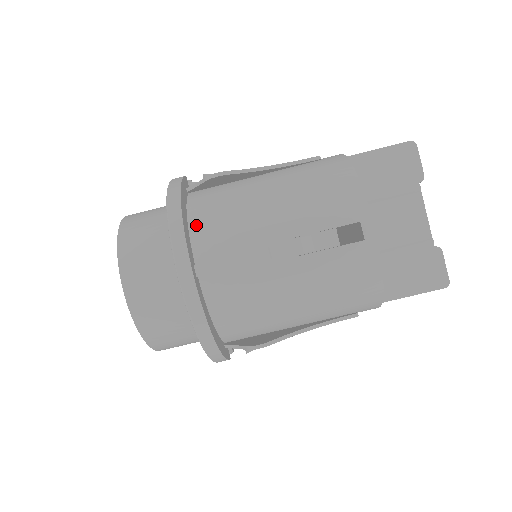
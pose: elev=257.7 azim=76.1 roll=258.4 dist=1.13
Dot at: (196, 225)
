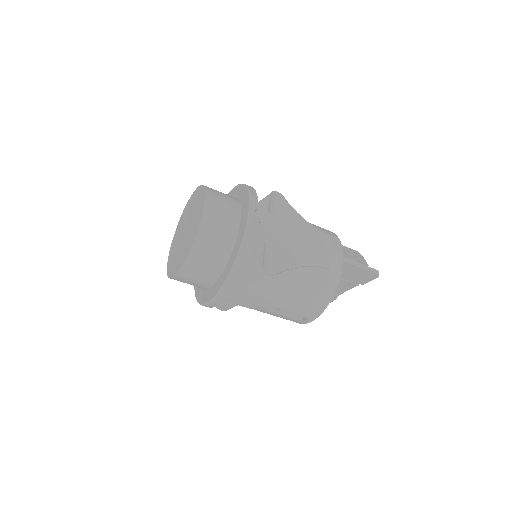
Dot at: (238, 279)
